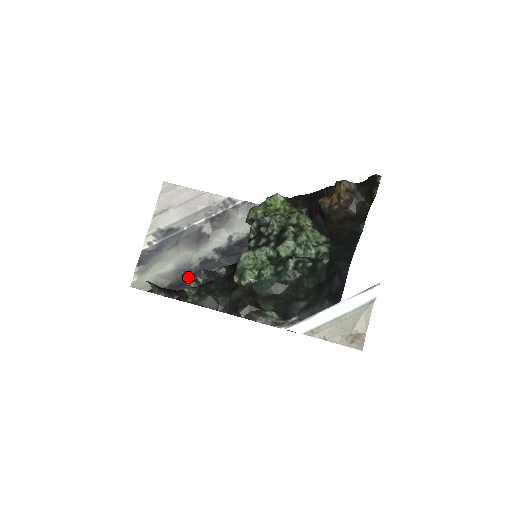
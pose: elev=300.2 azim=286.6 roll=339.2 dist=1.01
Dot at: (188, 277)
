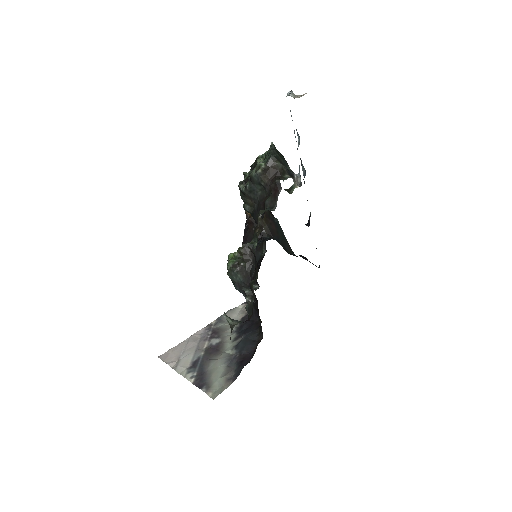
Dot at: (239, 357)
